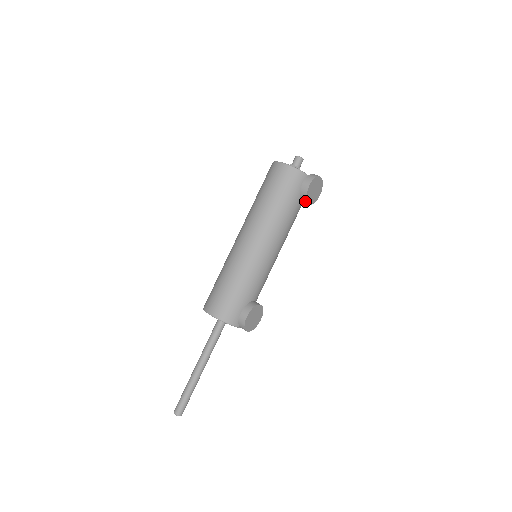
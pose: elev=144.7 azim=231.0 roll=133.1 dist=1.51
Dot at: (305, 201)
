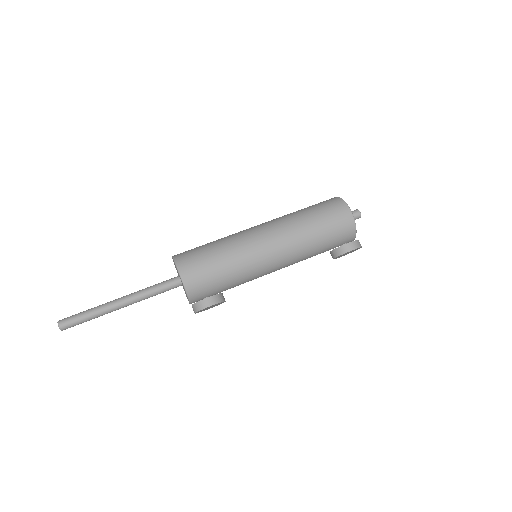
Dot at: (335, 255)
